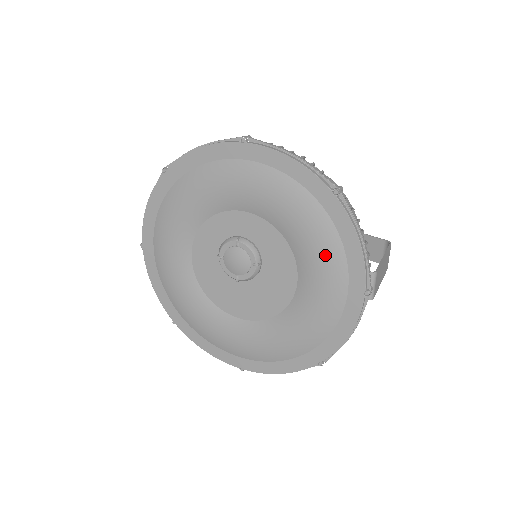
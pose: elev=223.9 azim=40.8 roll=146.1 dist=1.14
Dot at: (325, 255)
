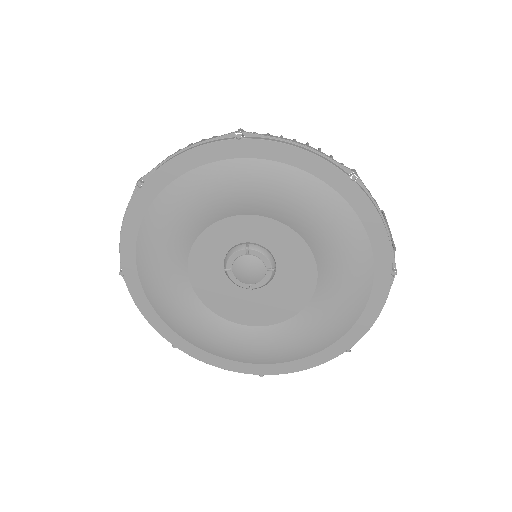
Dot at: (348, 244)
